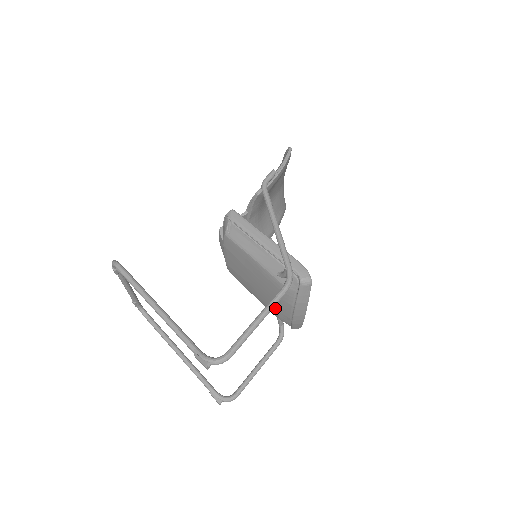
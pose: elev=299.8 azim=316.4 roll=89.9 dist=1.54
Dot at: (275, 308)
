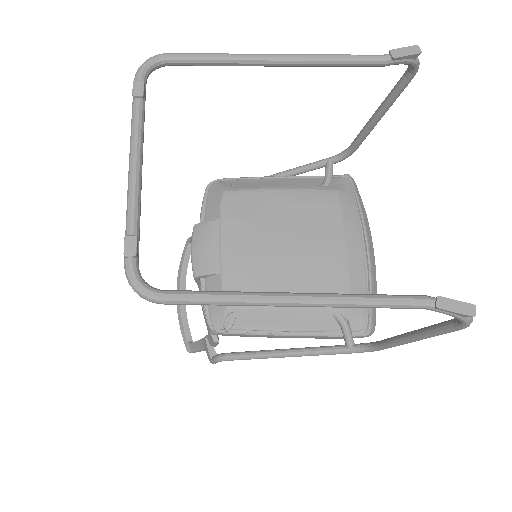
Dot at: (339, 268)
